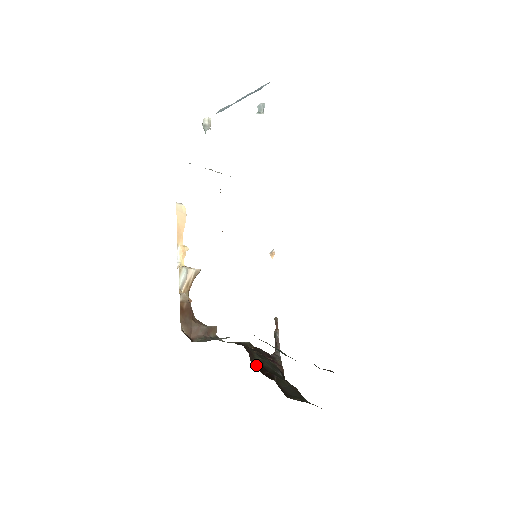
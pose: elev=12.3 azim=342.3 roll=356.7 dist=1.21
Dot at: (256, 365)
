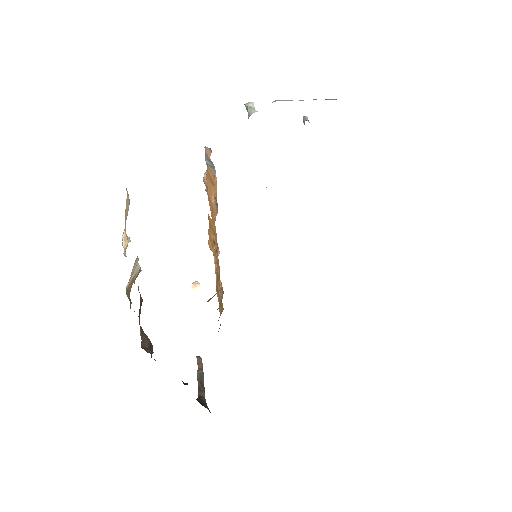
Dot at: occluded
